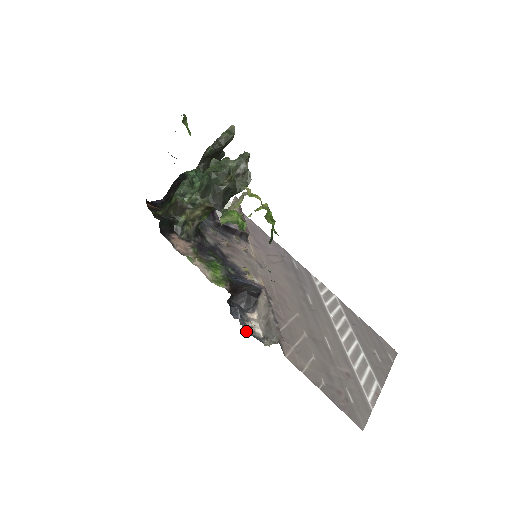
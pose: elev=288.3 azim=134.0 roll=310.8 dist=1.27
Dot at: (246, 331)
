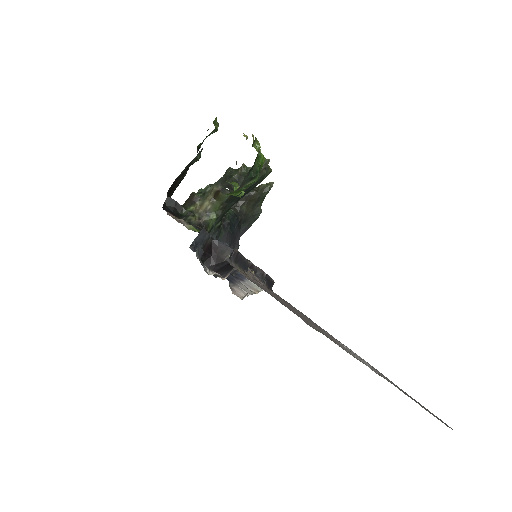
Dot at: (199, 259)
